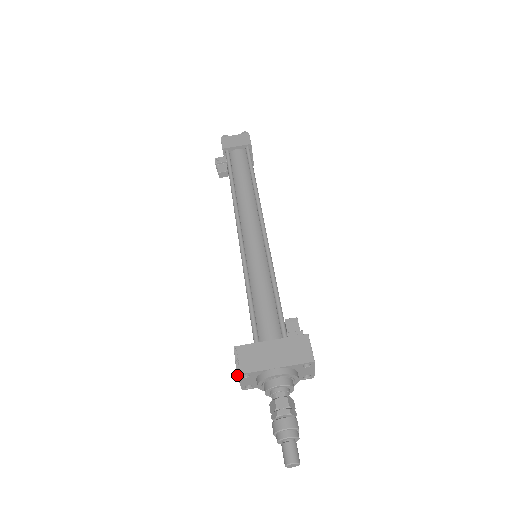
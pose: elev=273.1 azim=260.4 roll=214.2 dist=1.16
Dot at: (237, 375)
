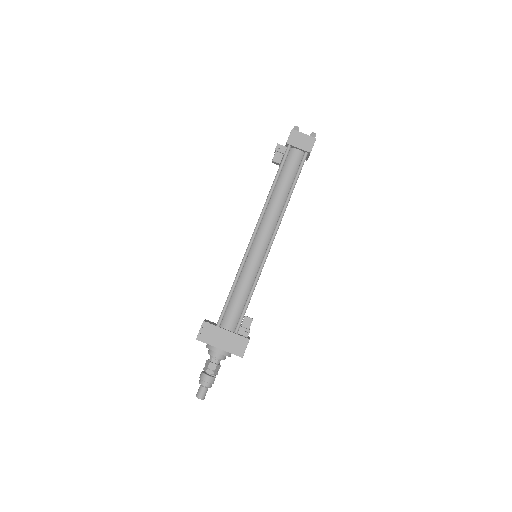
Dot at: (196, 339)
